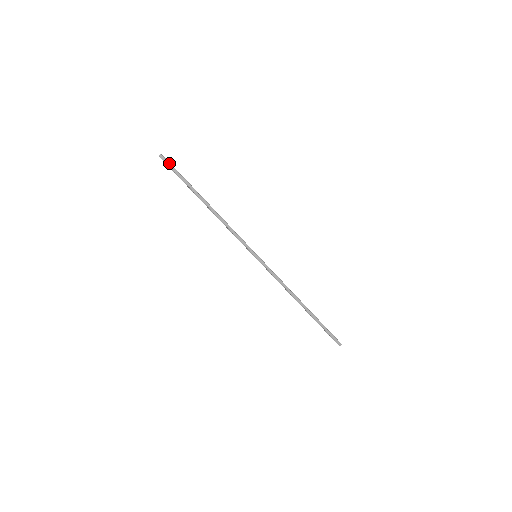
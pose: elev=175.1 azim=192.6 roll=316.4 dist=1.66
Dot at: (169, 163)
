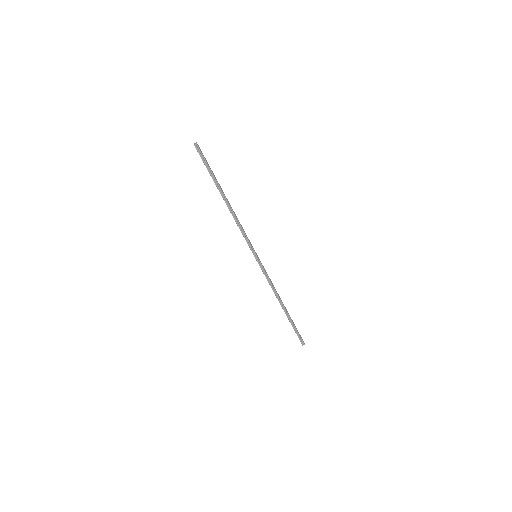
Dot at: (202, 153)
